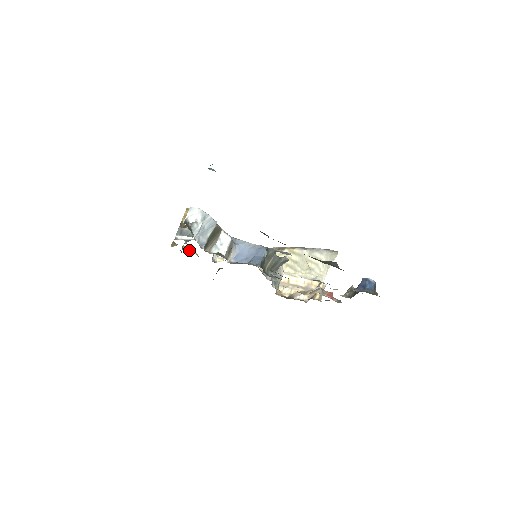
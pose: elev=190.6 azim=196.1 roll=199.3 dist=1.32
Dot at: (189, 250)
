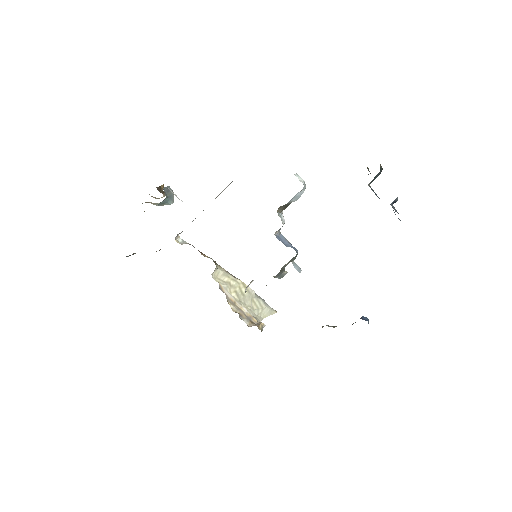
Dot at: occluded
